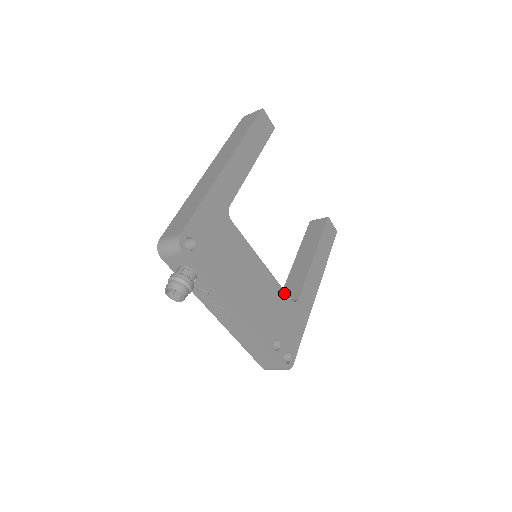
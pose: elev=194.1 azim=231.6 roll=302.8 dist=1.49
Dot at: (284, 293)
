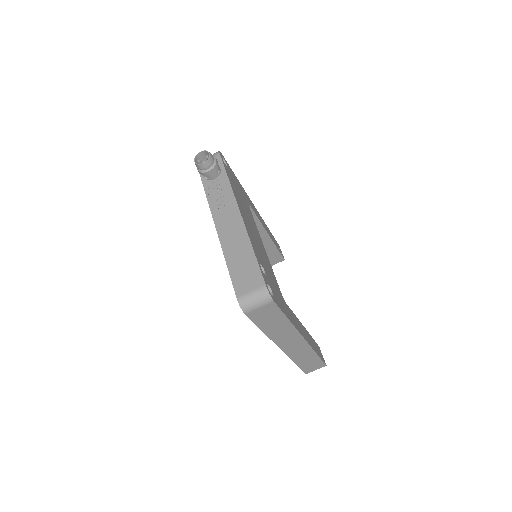
Dot at: (275, 279)
